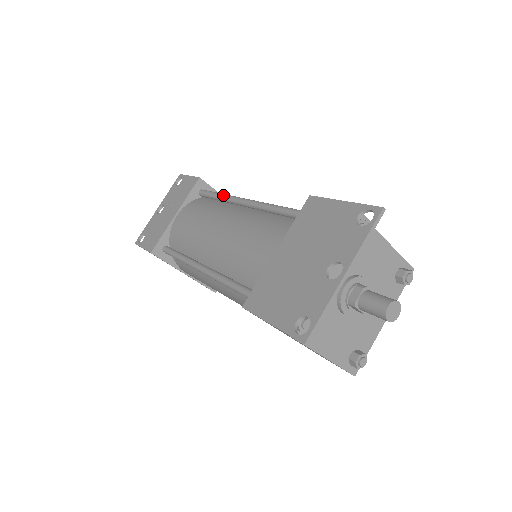
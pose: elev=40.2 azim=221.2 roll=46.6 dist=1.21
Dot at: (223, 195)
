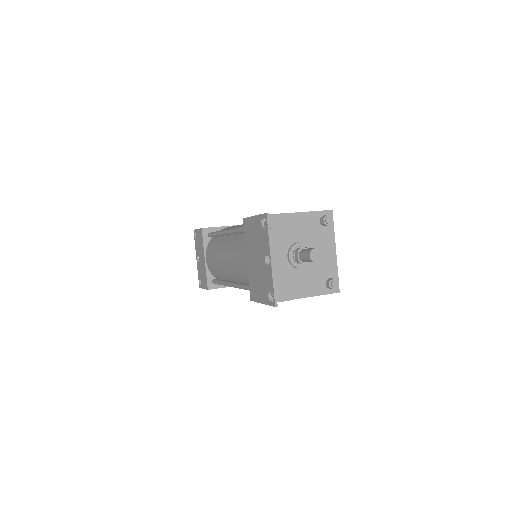
Dot at: (217, 233)
